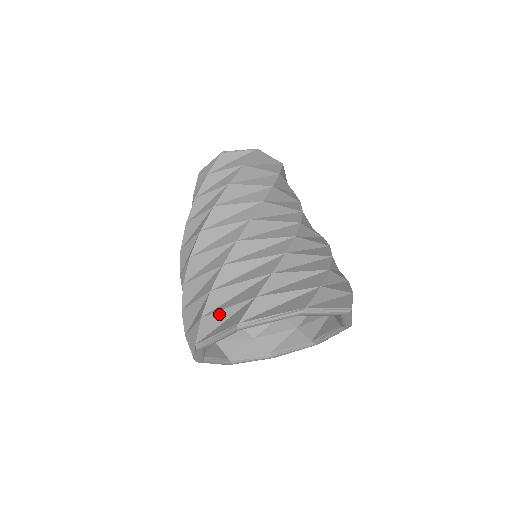
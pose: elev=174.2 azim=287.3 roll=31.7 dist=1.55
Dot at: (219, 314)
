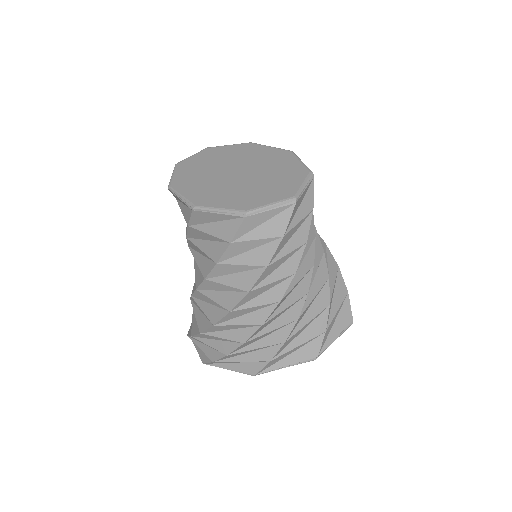
Dot at: (289, 352)
